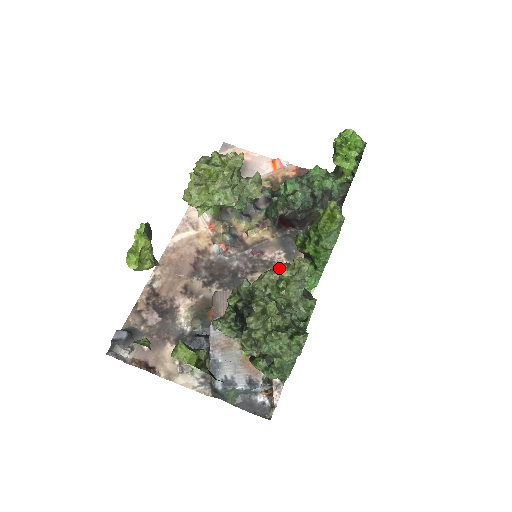
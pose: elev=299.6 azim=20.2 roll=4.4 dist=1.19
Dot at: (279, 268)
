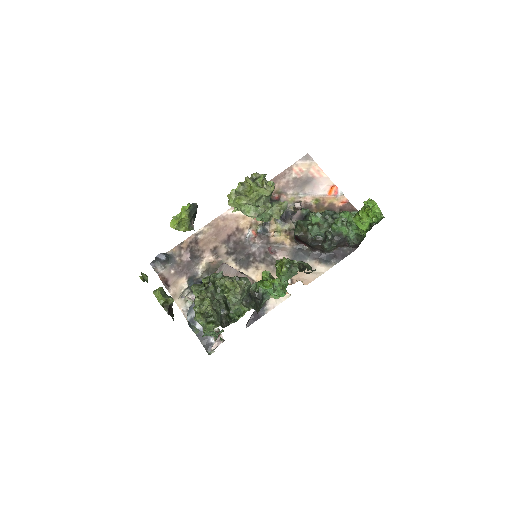
Dot at: (240, 278)
